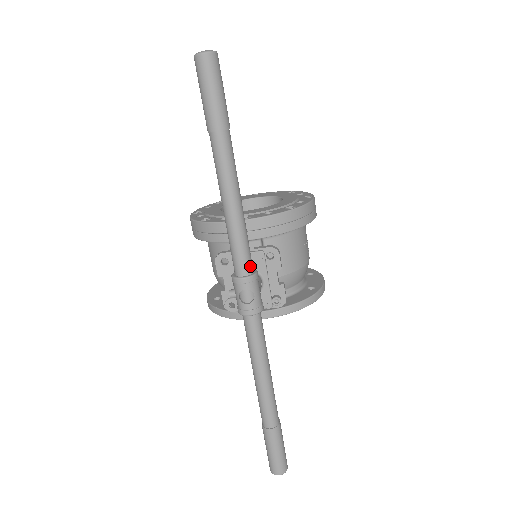
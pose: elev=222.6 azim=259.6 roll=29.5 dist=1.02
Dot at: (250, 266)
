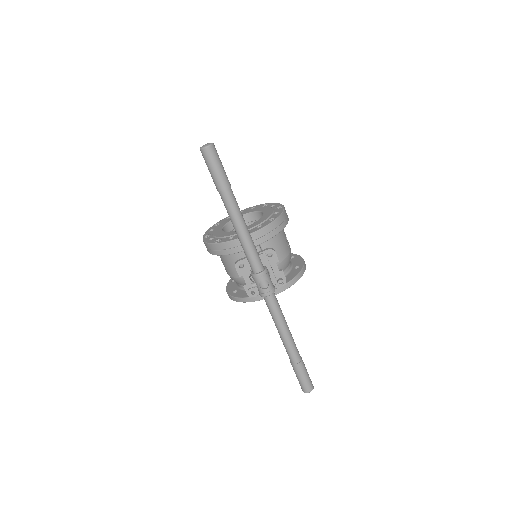
Dot at: (262, 265)
